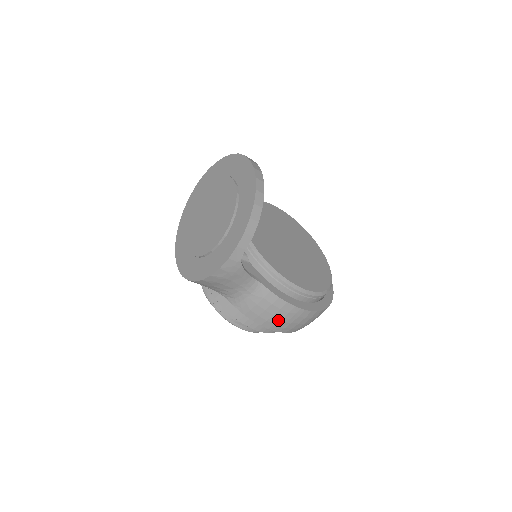
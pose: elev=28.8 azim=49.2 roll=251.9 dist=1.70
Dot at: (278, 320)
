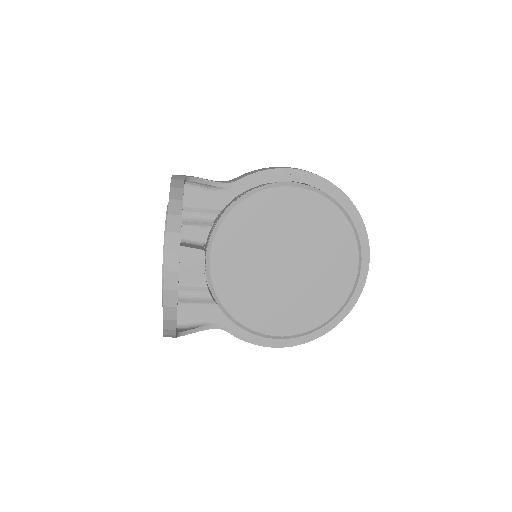
Dot at: occluded
